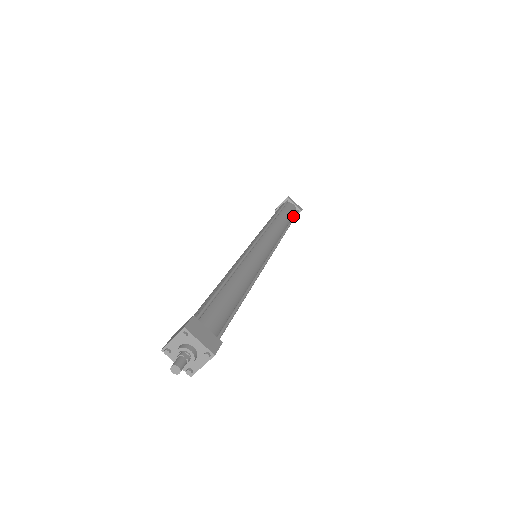
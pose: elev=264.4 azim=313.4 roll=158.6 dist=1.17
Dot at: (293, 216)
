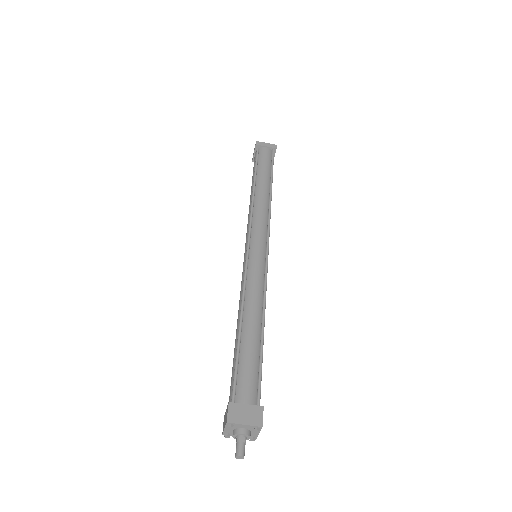
Dot at: (271, 165)
